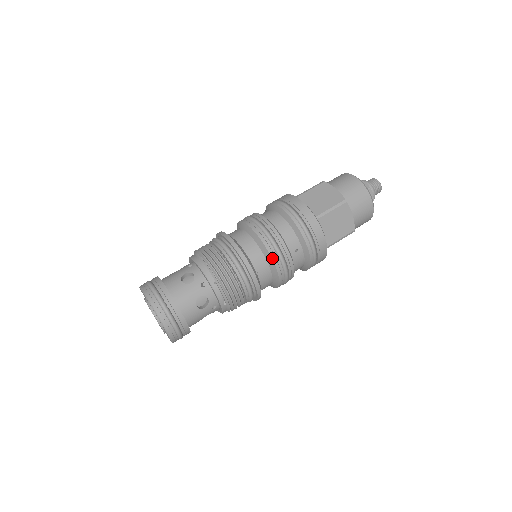
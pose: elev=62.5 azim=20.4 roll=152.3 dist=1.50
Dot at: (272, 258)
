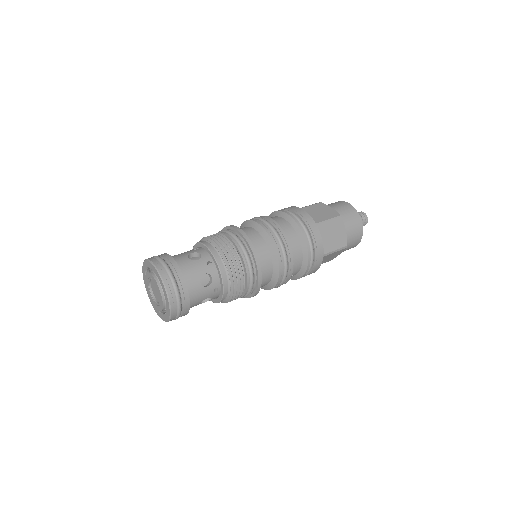
Dot at: (277, 283)
